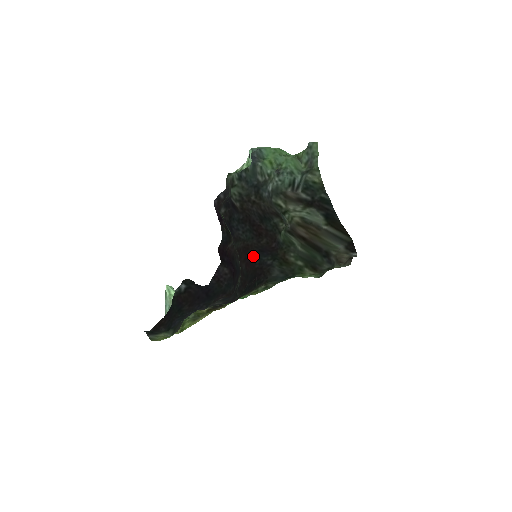
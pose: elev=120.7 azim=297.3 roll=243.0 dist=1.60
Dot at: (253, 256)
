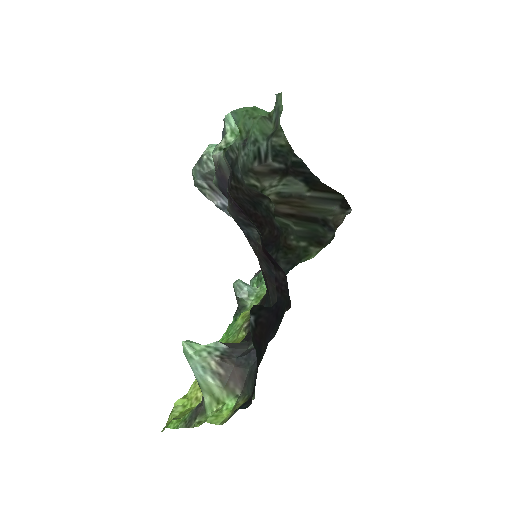
Dot at: occluded
